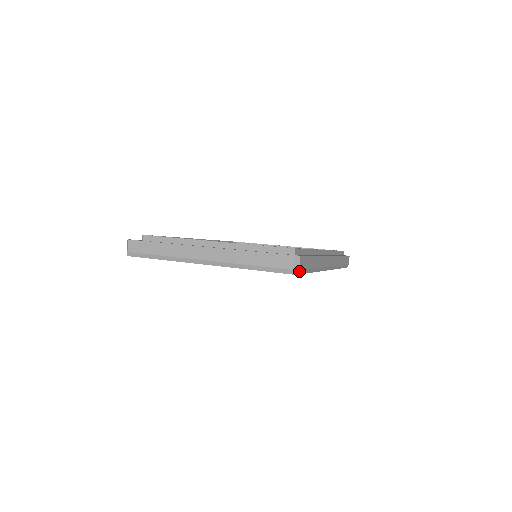
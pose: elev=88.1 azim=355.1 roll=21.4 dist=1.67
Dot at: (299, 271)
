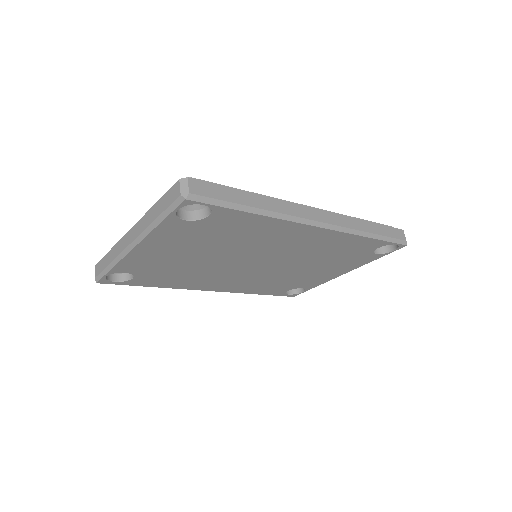
Dot at: (193, 196)
